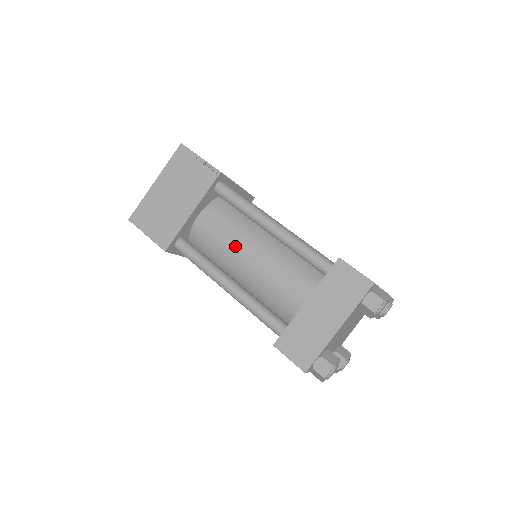
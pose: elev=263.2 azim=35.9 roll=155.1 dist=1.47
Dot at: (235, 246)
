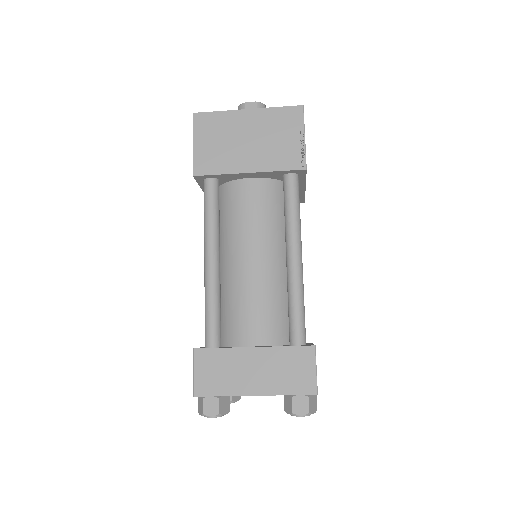
Dot at: (250, 237)
